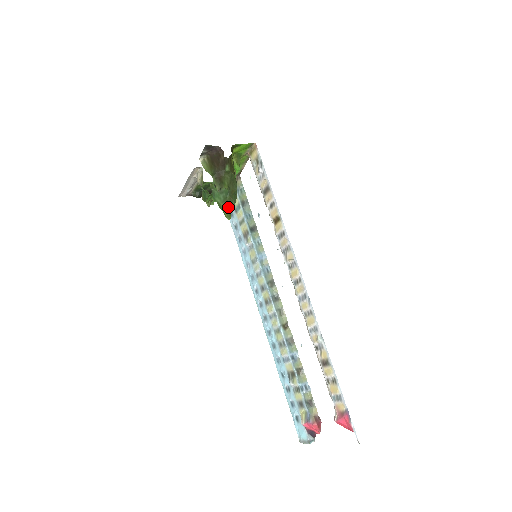
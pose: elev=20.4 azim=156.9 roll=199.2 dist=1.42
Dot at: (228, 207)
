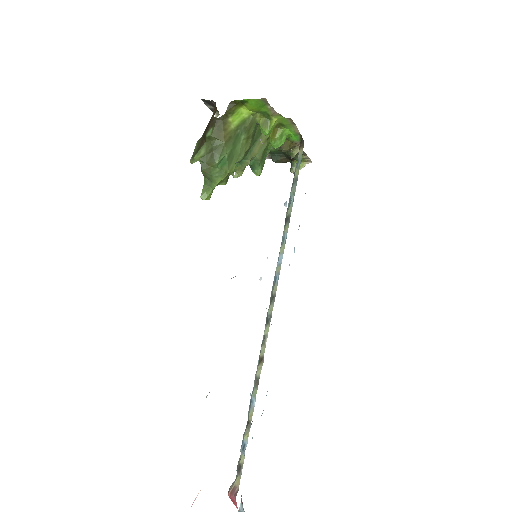
Dot at: (208, 183)
